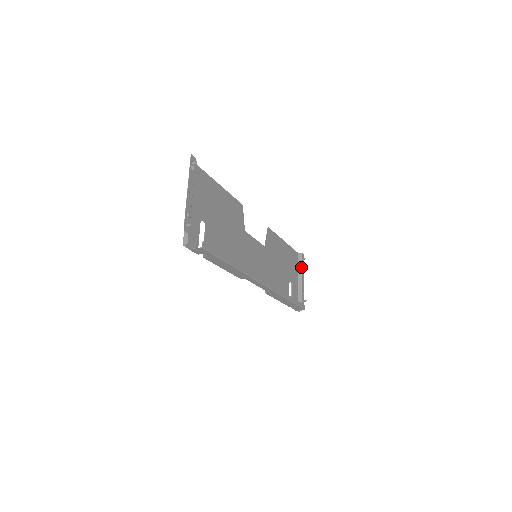
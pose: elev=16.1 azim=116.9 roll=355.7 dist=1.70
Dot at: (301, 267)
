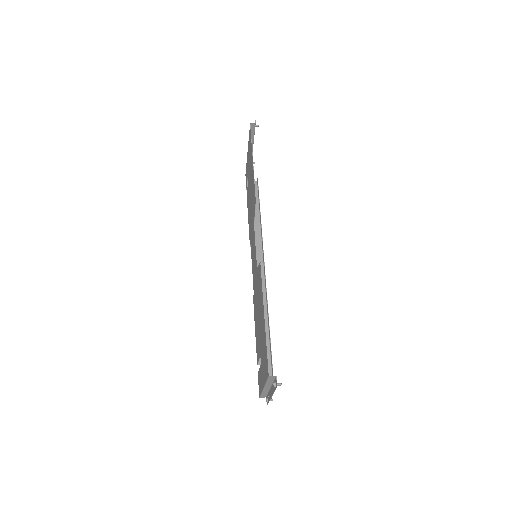
Dot at: (253, 138)
